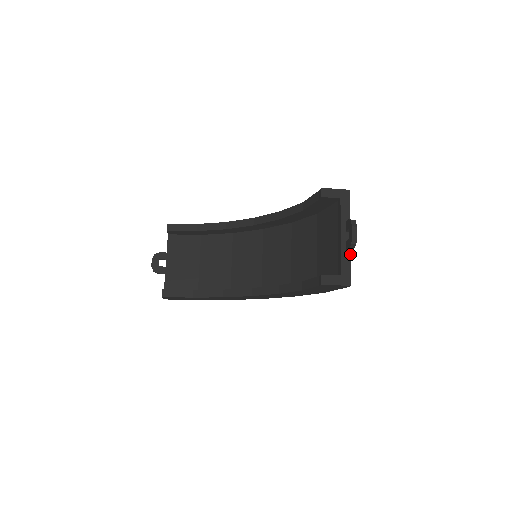
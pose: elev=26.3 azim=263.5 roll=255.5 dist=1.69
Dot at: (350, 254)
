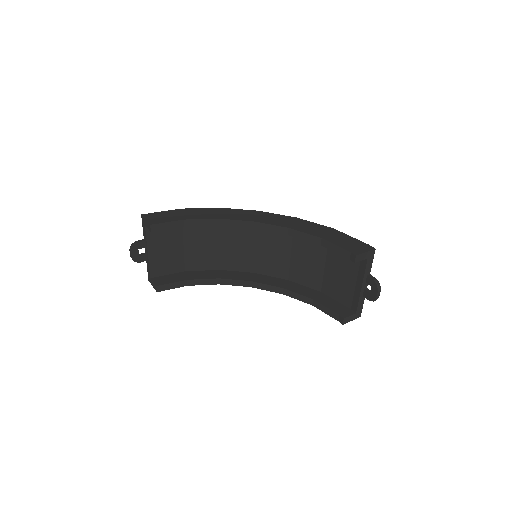
Dot at: occluded
